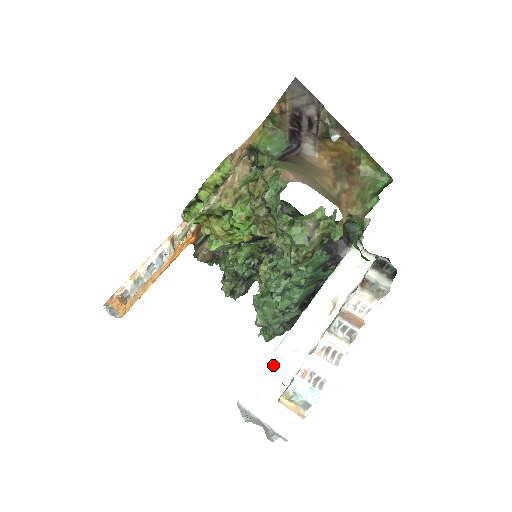
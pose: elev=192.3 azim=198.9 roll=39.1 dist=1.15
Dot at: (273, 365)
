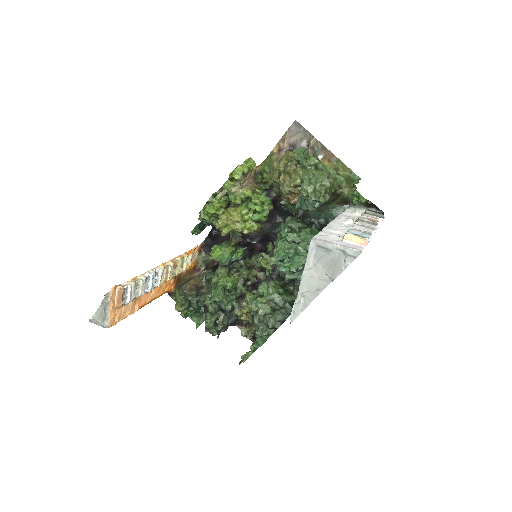
Dot at: (327, 231)
